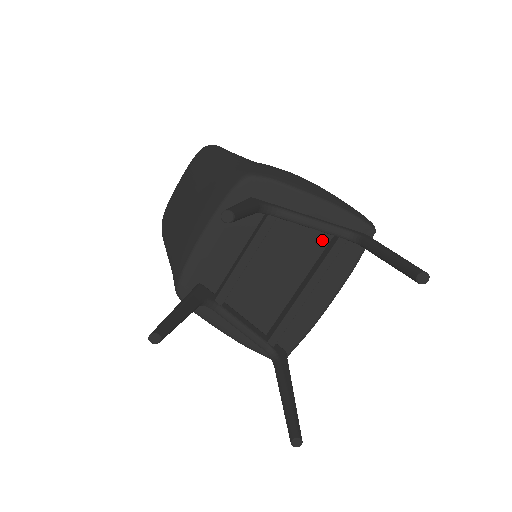
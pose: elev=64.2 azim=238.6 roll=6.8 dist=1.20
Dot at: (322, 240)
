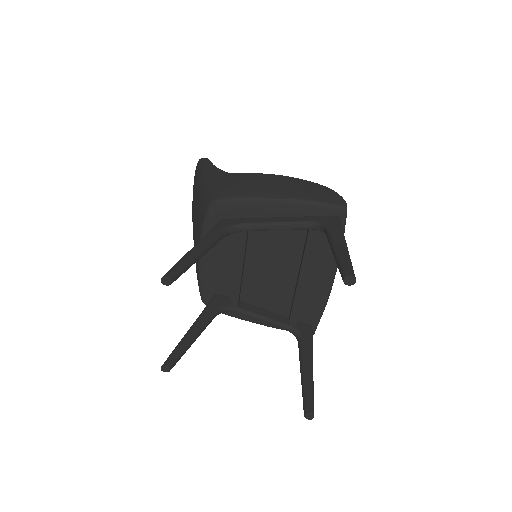
Dot at: (300, 232)
